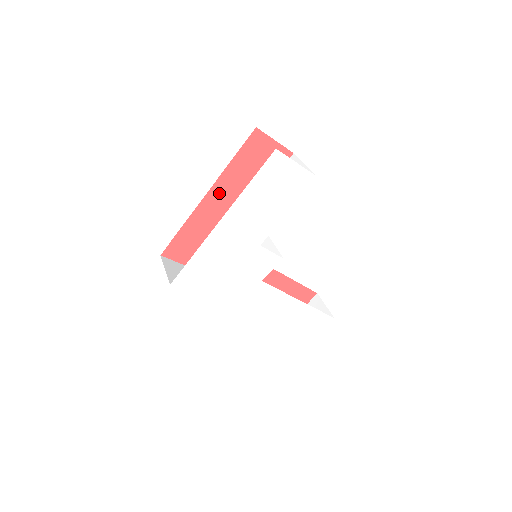
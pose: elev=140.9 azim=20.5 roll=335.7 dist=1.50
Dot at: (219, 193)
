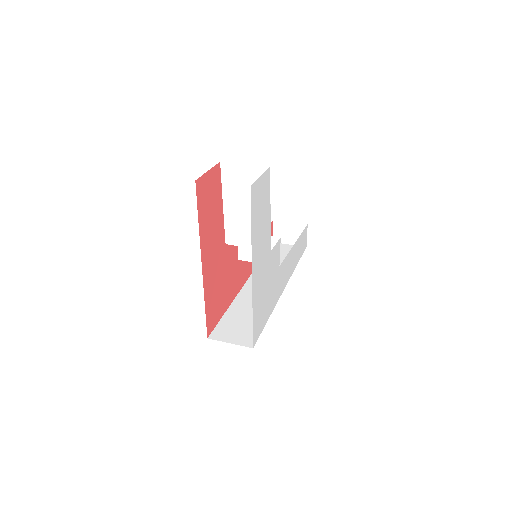
Dot at: (206, 253)
